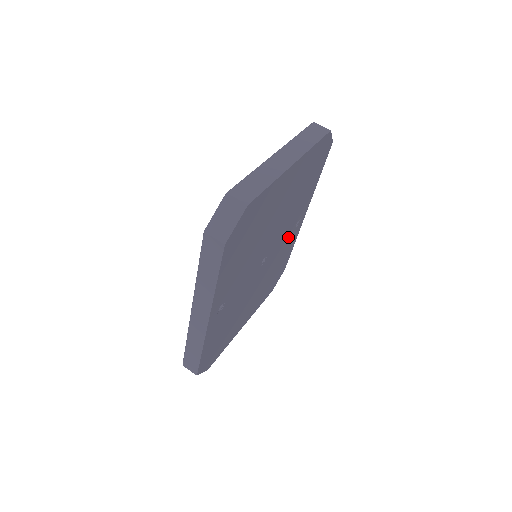
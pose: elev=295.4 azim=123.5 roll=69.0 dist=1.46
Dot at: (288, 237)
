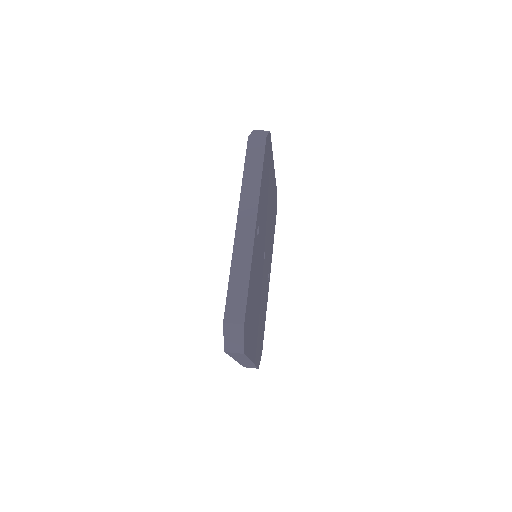
Dot at: occluded
